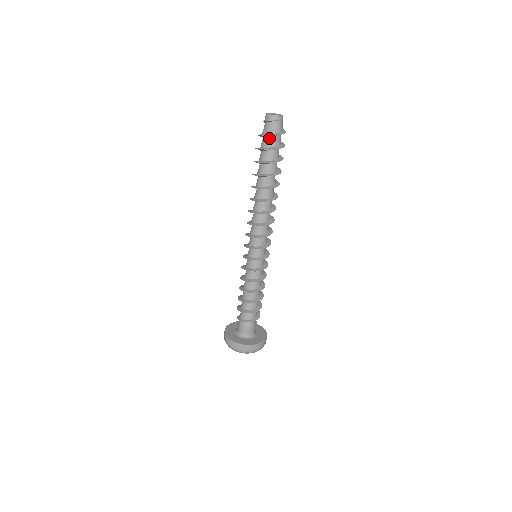
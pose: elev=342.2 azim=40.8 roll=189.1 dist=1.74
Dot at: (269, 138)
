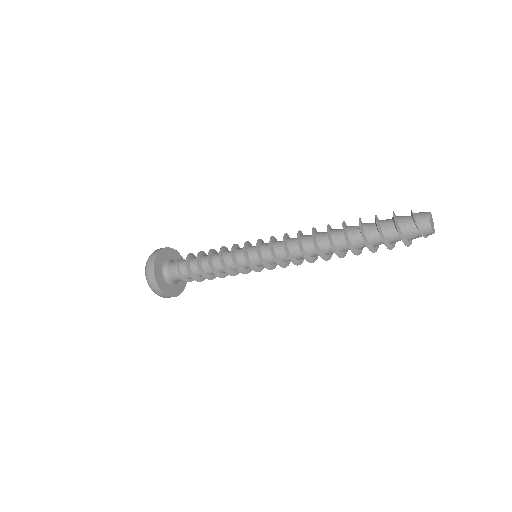
Dot at: occluded
